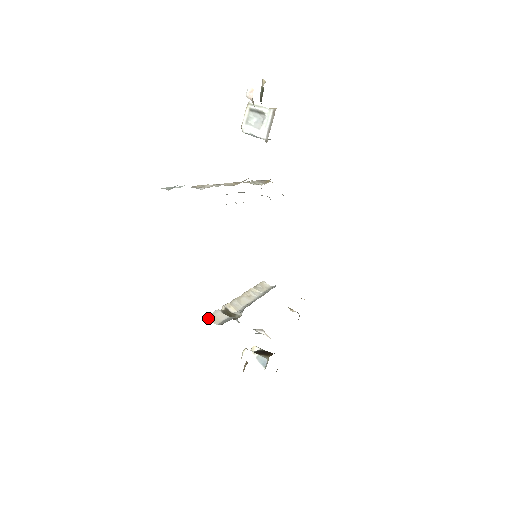
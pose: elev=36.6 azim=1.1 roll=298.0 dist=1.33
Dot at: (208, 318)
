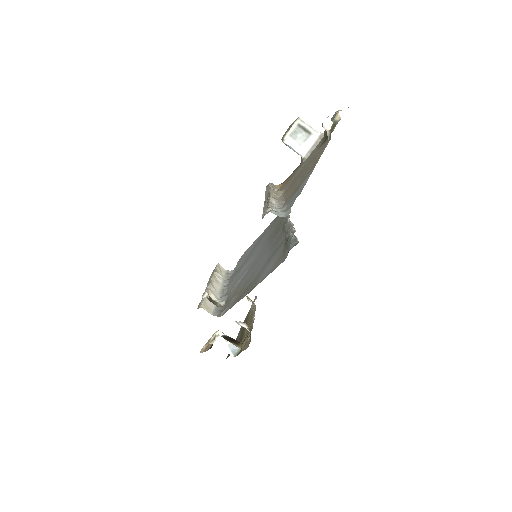
Dot at: (203, 307)
